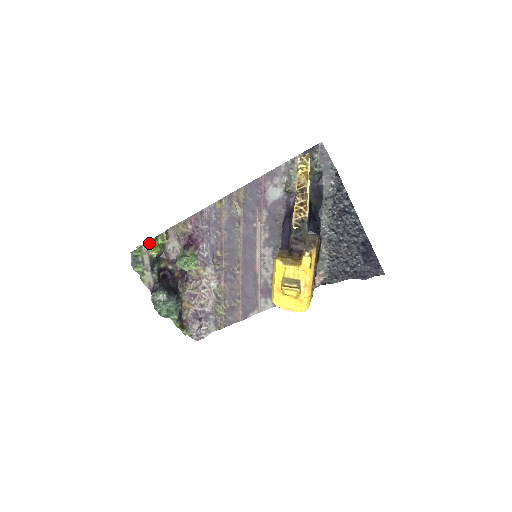
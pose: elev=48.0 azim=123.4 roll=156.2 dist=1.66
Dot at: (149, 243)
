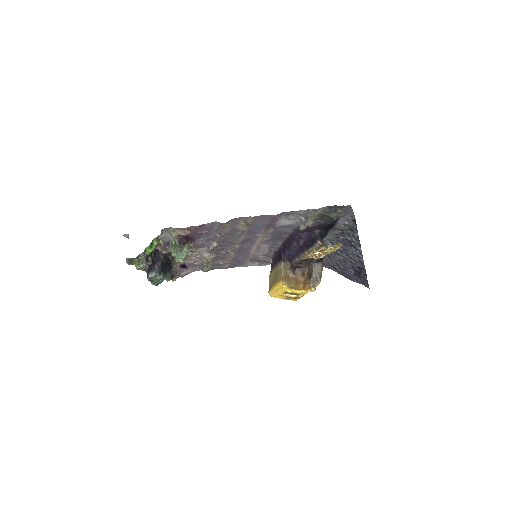
Dot at: (146, 250)
